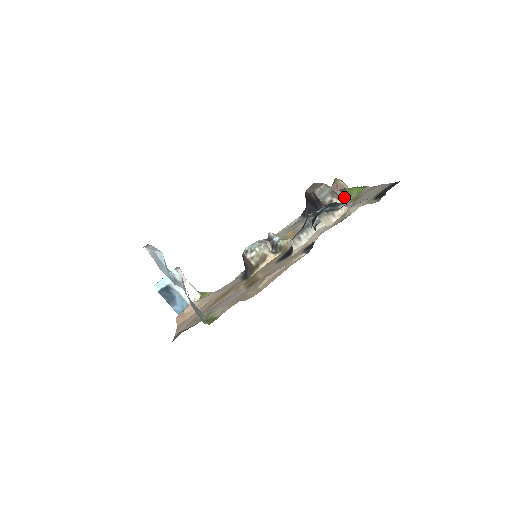
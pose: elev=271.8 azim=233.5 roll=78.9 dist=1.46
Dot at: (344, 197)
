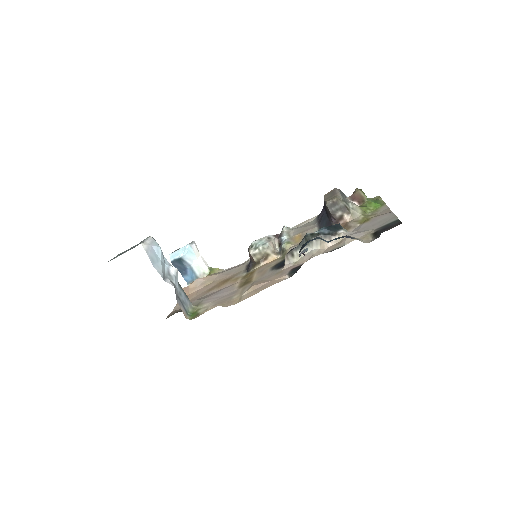
Dot at: (356, 214)
